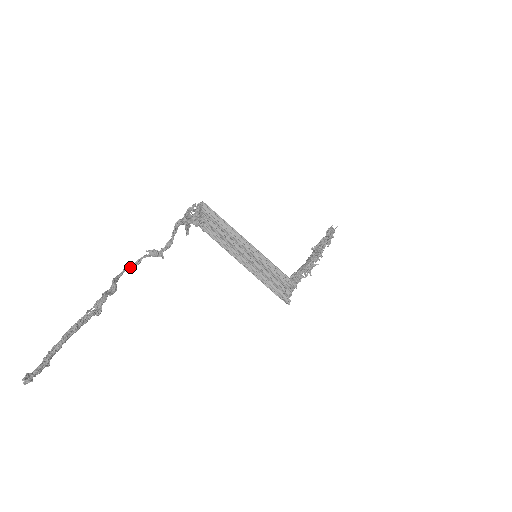
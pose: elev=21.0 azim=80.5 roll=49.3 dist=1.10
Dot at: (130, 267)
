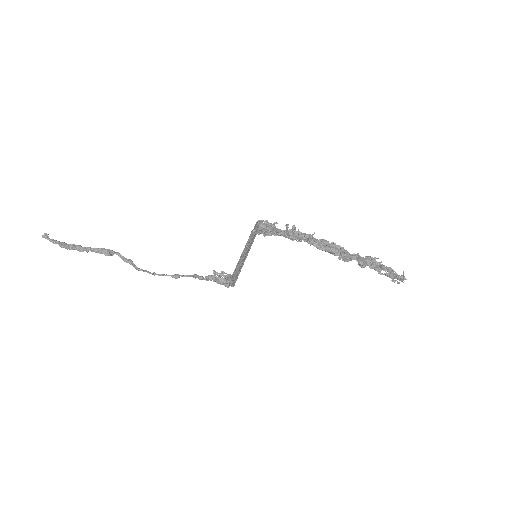
Dot at: (153, 274)
